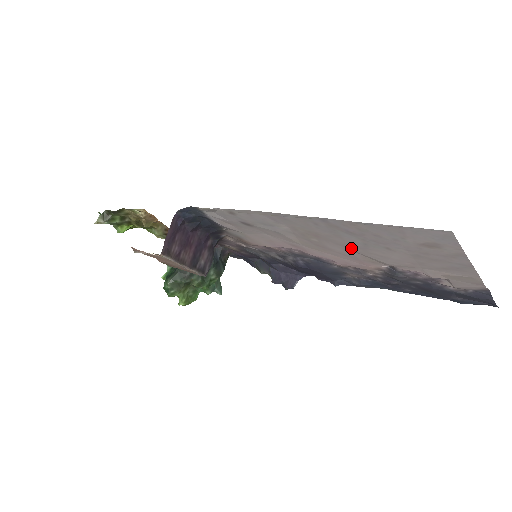
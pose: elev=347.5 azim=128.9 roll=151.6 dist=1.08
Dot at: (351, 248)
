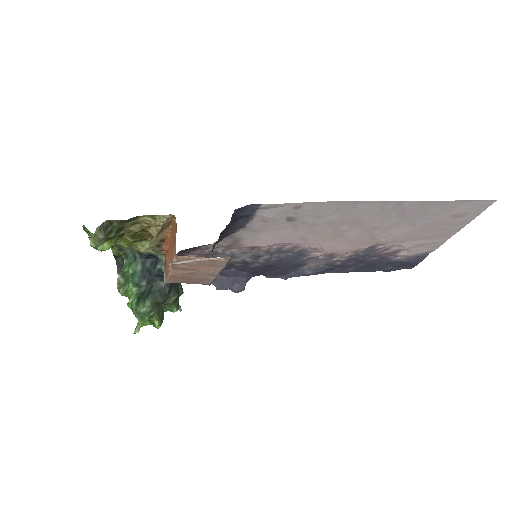
Dot at: (372, 231)
